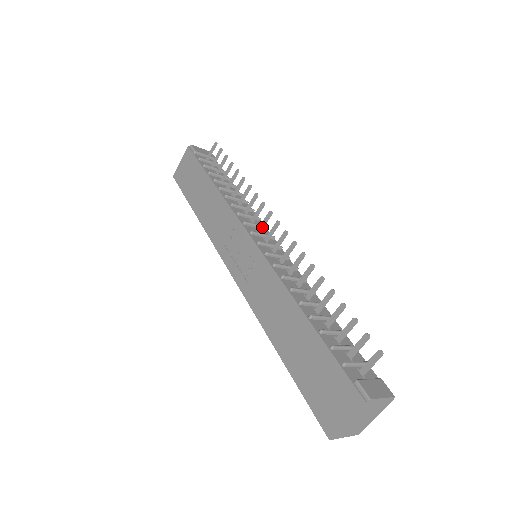
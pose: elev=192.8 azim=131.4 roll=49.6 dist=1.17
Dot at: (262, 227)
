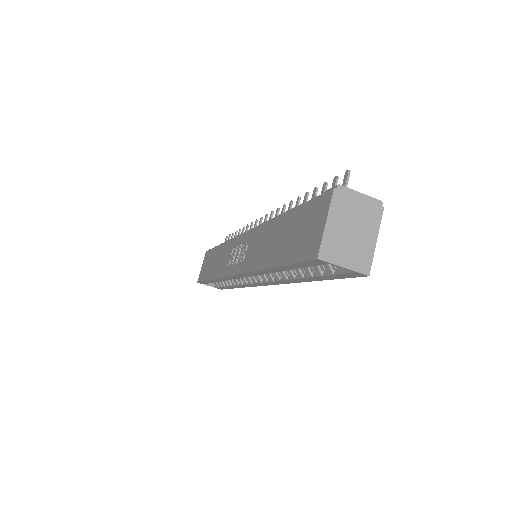
Dot at: occluded
